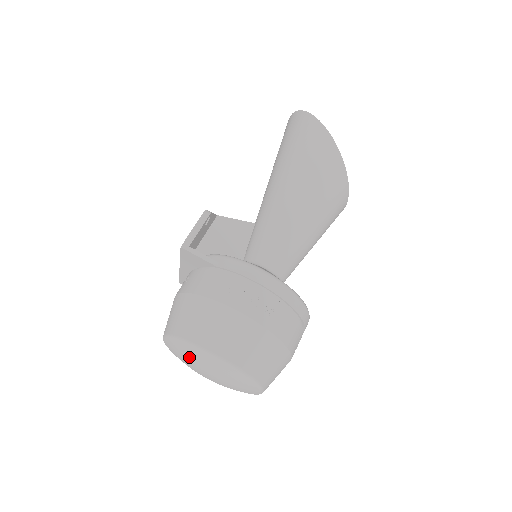
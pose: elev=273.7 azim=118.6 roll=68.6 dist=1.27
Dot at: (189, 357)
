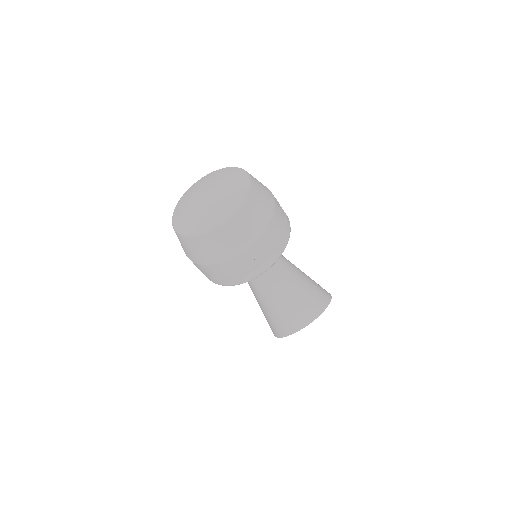
Dot at: (218, 175)
